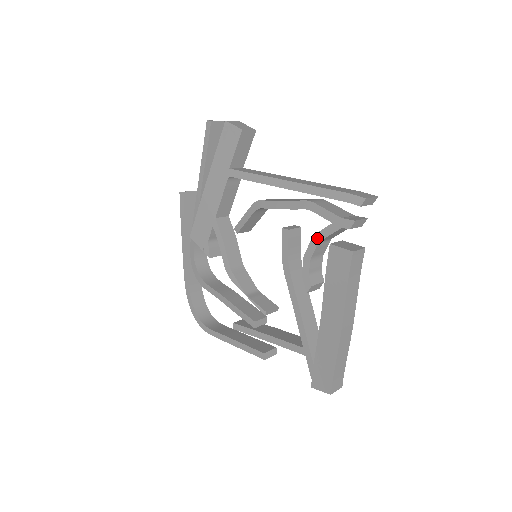
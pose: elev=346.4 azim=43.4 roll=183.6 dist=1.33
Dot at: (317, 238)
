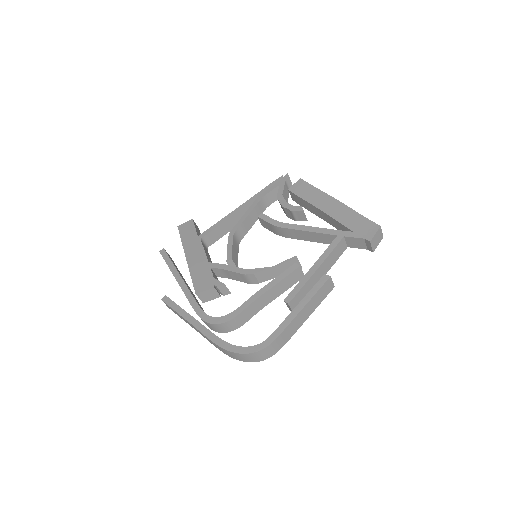
Dot at: (280, 195)
